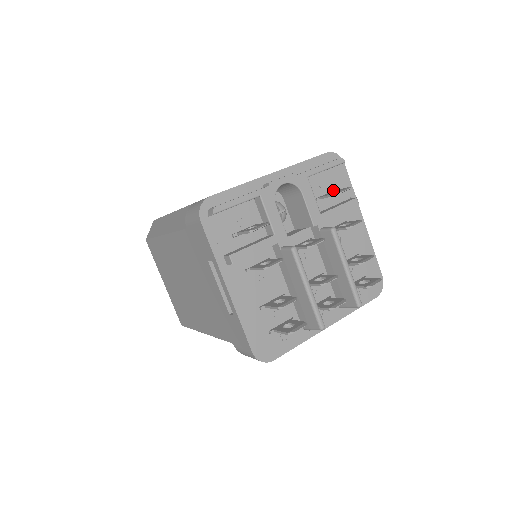
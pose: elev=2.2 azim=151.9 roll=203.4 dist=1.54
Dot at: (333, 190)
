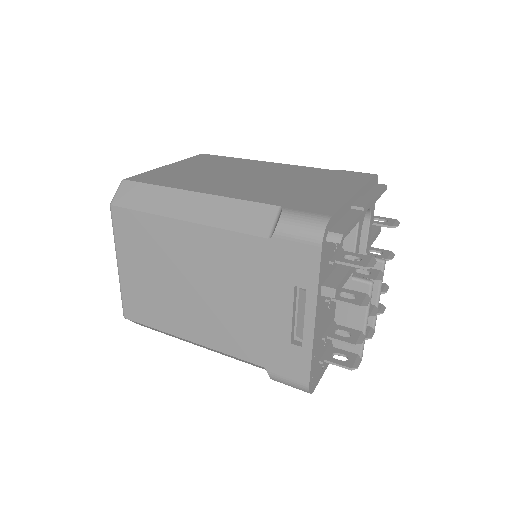
Dot at: occluded
